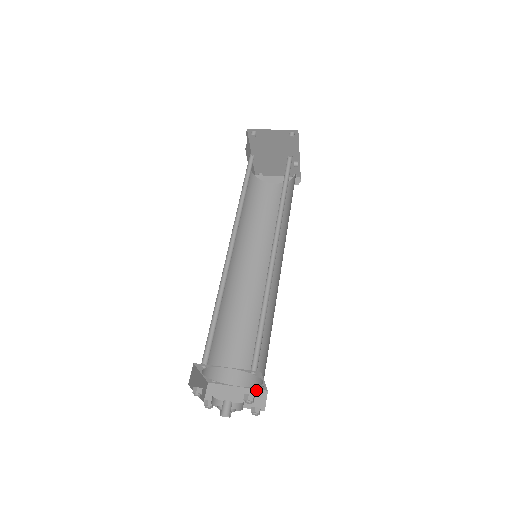
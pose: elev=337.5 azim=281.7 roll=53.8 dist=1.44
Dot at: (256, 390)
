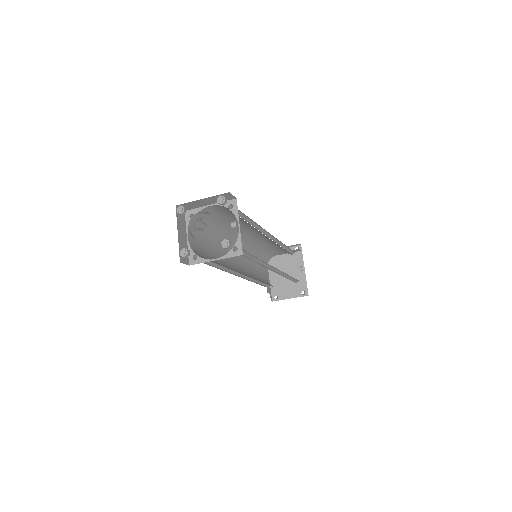
Dot at: (232, 256)
